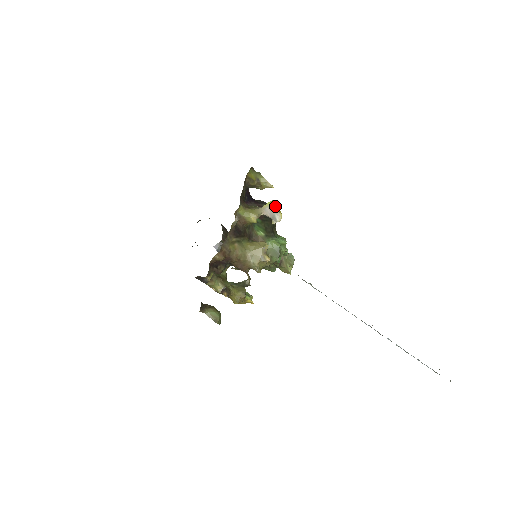
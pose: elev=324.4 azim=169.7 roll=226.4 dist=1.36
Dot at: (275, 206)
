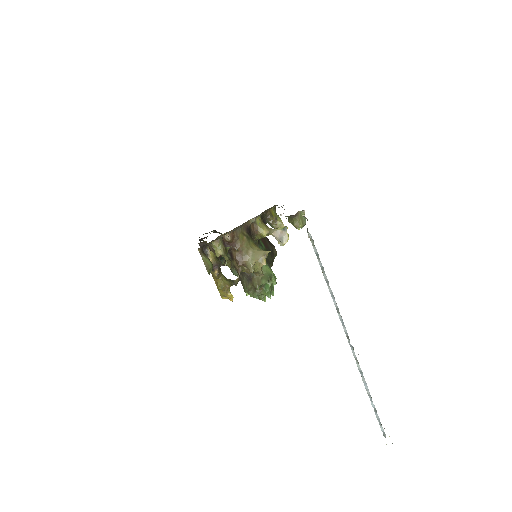
Dot at: occluded
